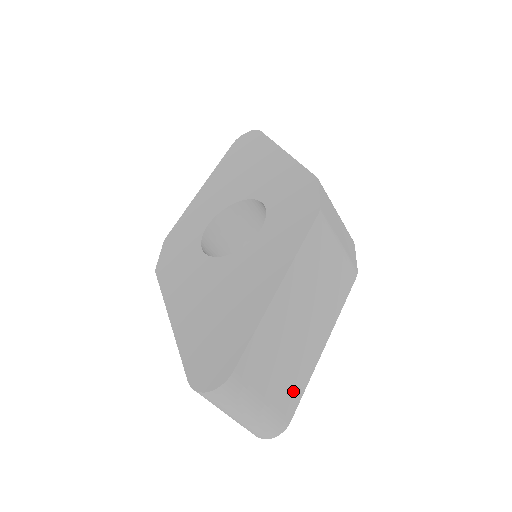
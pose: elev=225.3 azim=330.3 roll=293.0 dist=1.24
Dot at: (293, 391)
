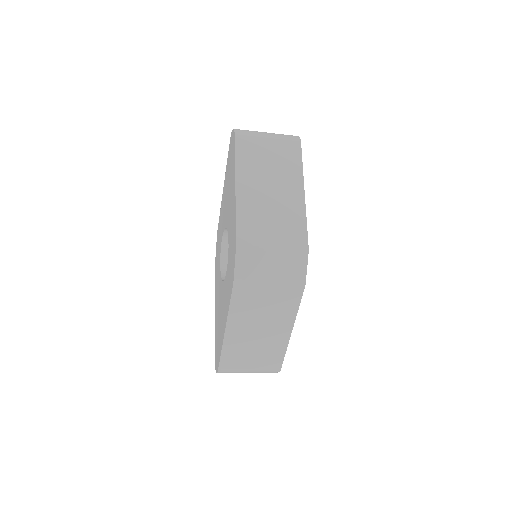
Dot at: (274, 359)
